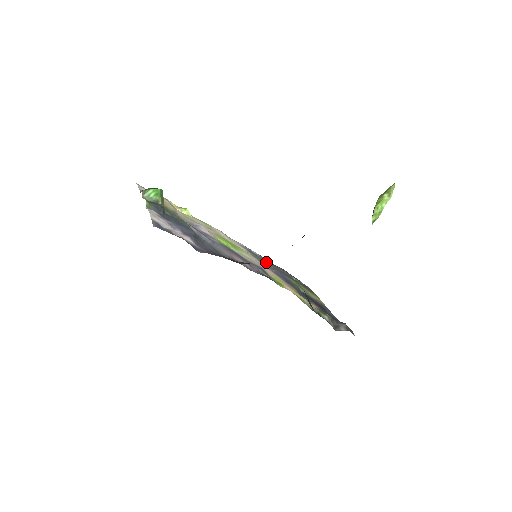
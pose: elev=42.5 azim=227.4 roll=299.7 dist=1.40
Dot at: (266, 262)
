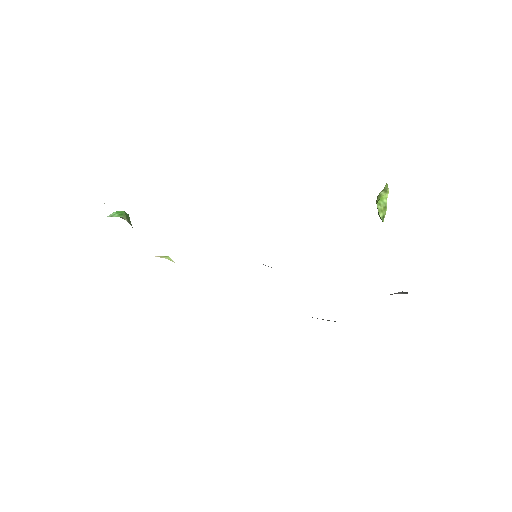
Dot at: occluded
